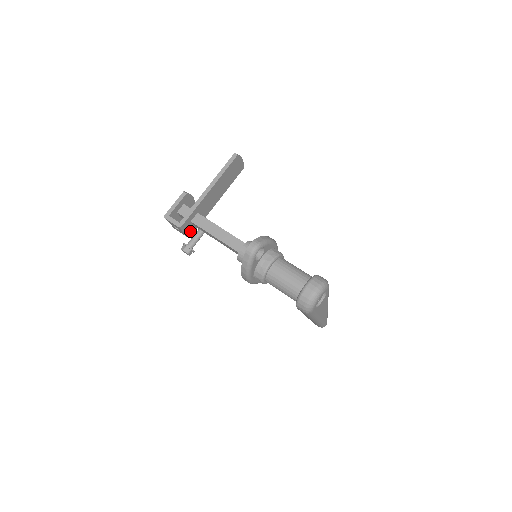
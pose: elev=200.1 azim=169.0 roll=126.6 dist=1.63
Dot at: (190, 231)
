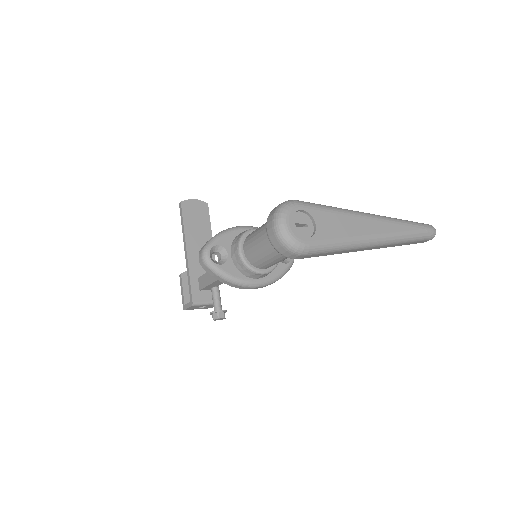
Dot at: occluded
